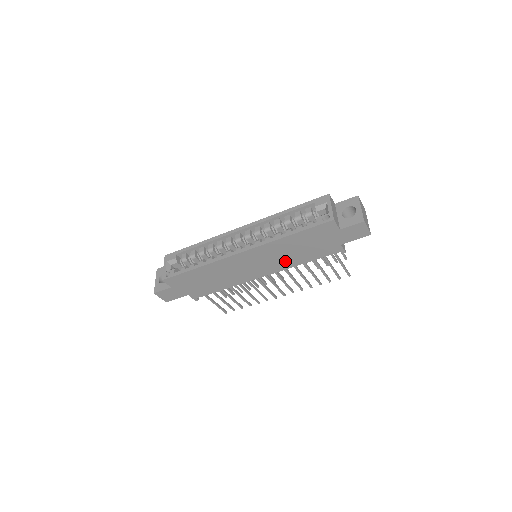
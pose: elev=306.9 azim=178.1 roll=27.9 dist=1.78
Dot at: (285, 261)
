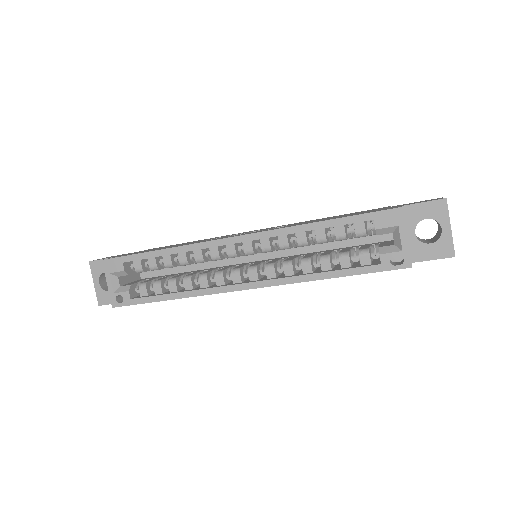
Dot at: occluded
